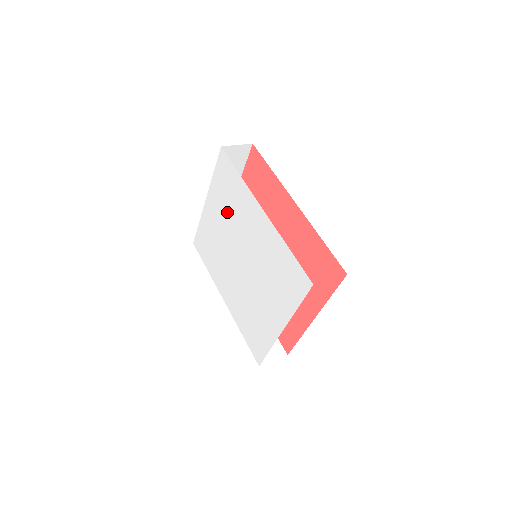
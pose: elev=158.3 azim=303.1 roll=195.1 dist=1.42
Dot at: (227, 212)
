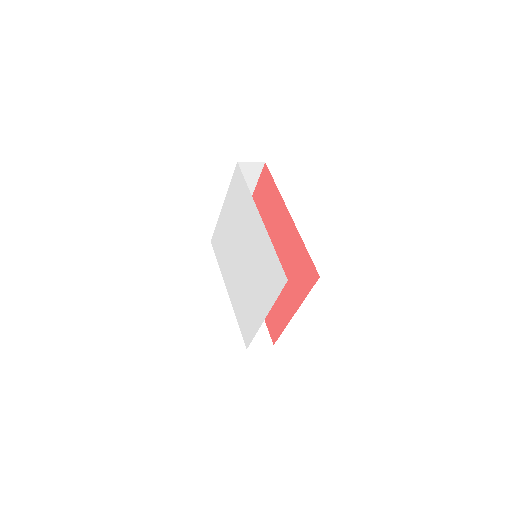
Dot at: (236, 216)
